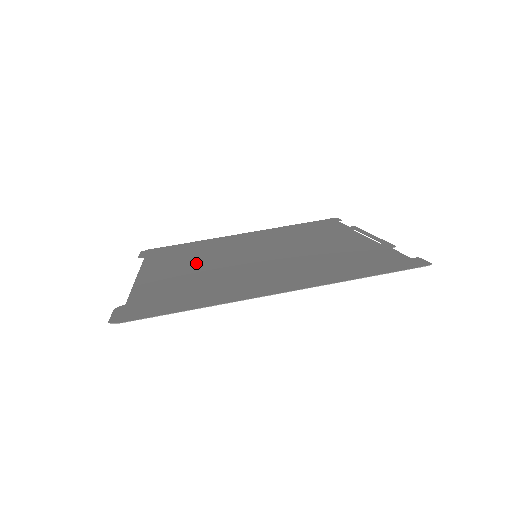
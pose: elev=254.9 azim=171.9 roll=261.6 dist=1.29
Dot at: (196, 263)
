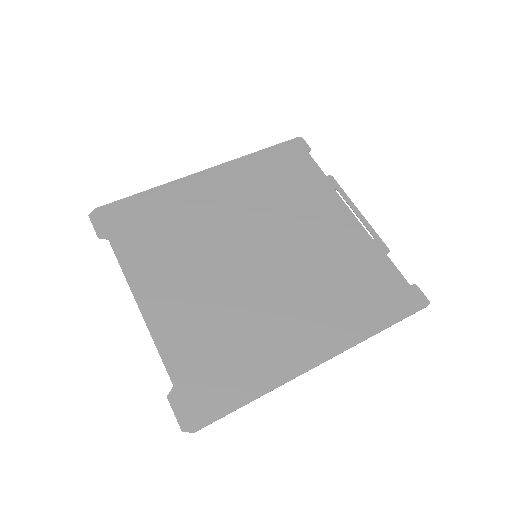
Dot at: (194, 271)
